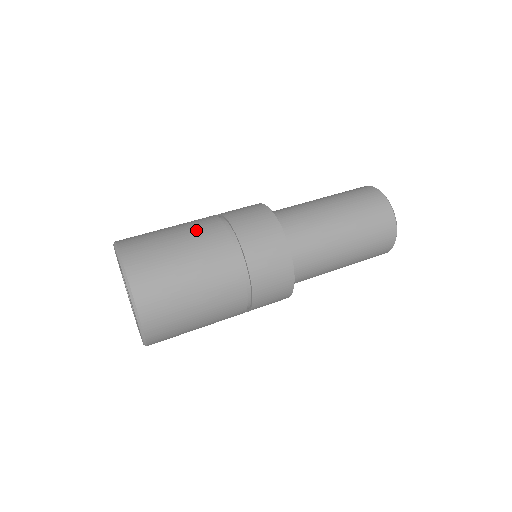
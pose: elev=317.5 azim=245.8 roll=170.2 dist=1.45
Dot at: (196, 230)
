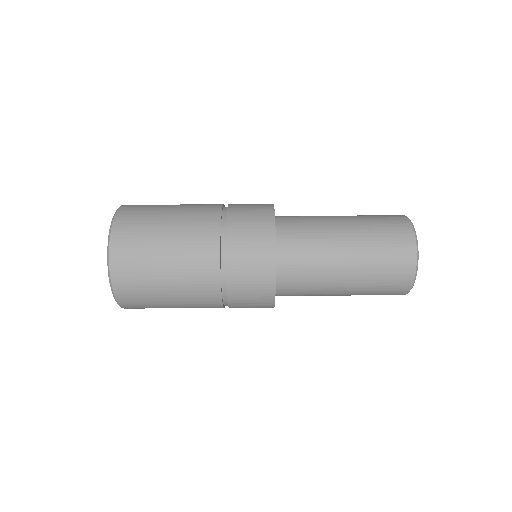
Dot at: (189, 270)
